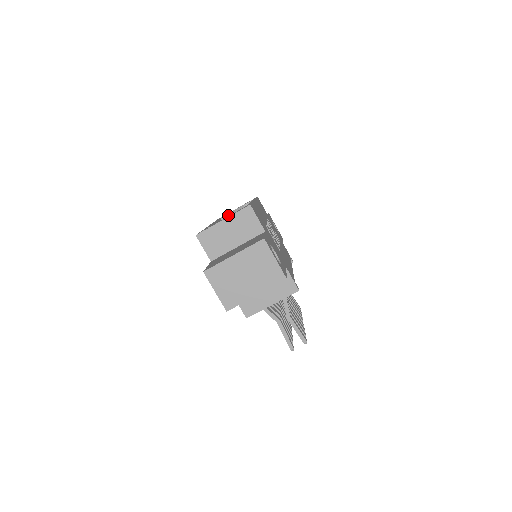
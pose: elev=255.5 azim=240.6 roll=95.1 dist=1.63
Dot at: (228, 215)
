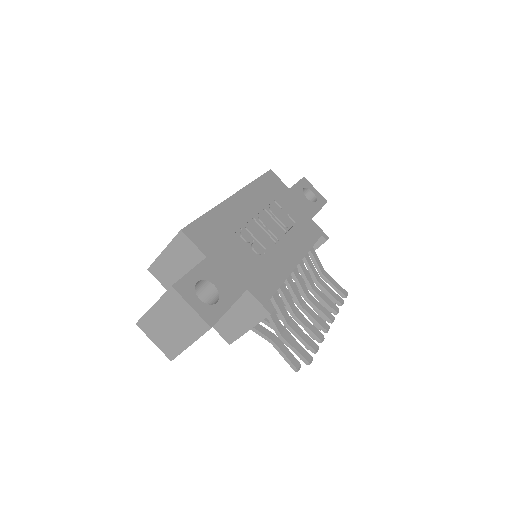
Dot at: occluded
